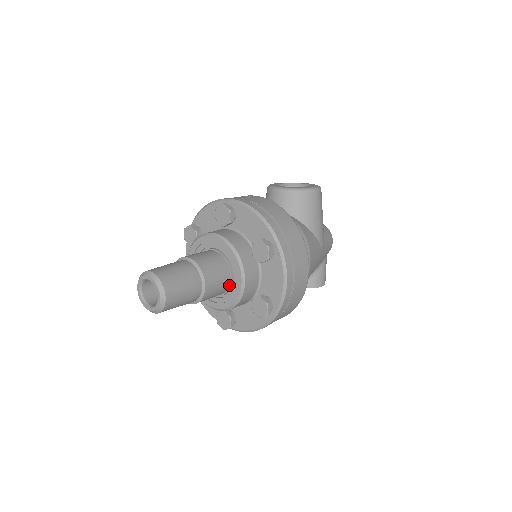
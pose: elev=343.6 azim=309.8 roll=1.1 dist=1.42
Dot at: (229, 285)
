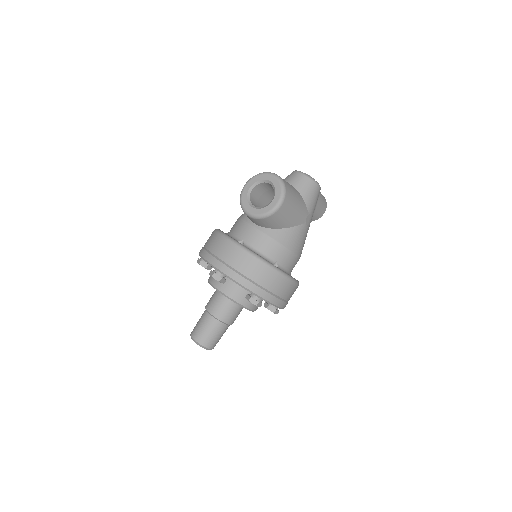
Dot at: occluded
